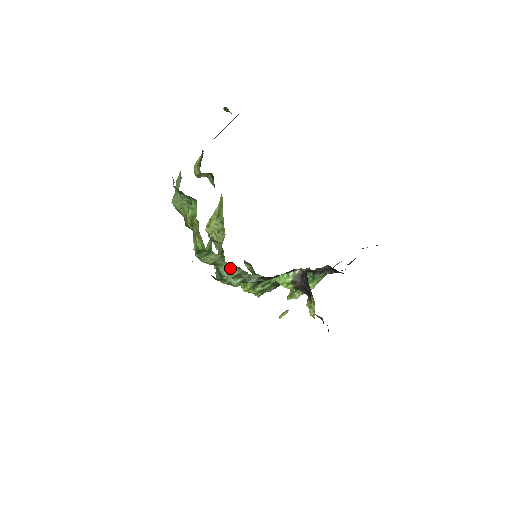
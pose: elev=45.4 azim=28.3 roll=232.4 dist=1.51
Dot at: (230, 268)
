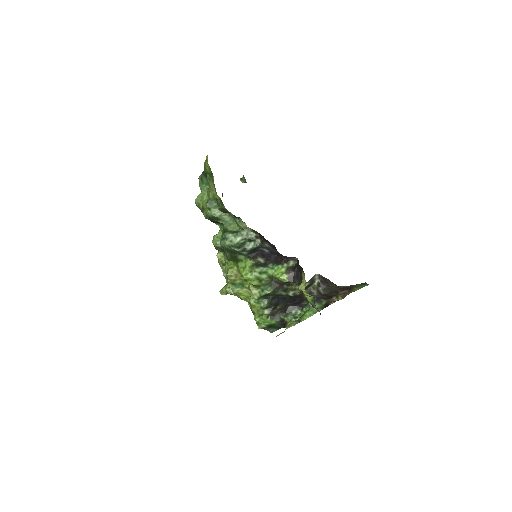
Dot at: (233, 221)
